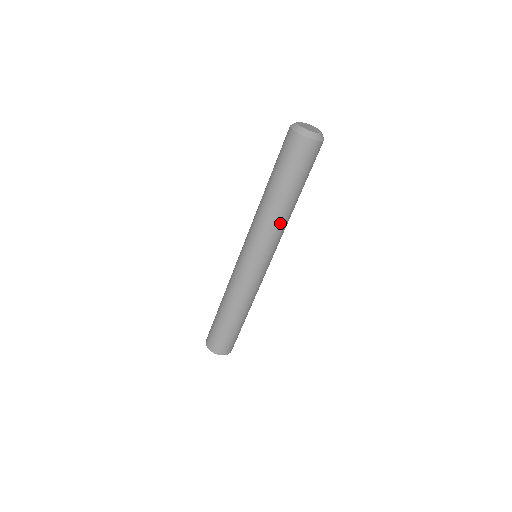
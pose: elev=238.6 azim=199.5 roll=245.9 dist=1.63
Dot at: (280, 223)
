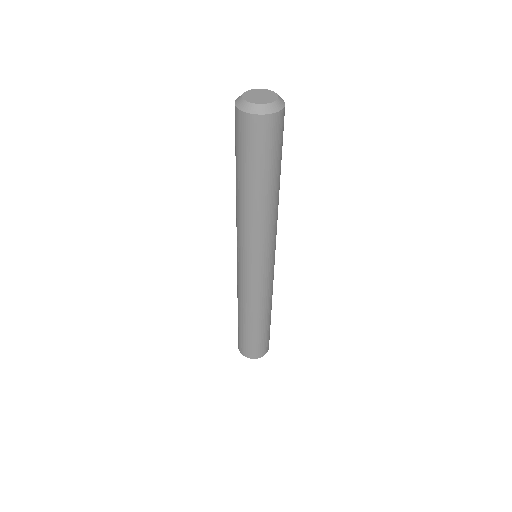
Dot at: (262, 221)
